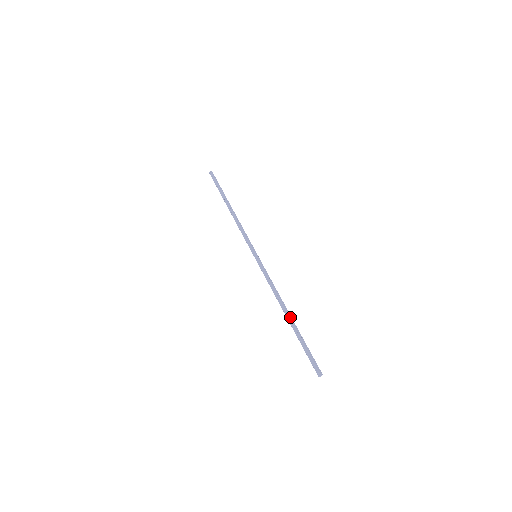
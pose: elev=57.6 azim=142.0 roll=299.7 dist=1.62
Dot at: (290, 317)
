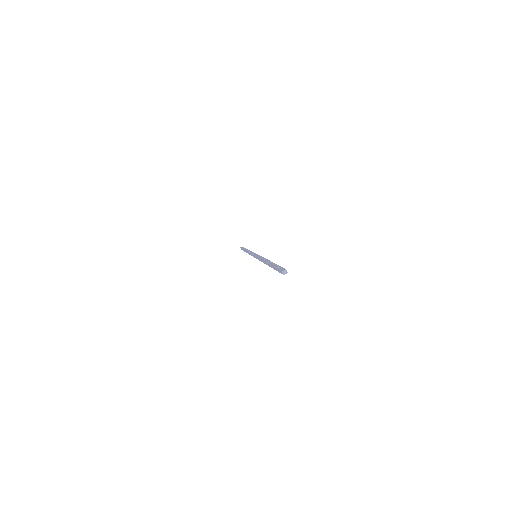
Dot at: occluded
